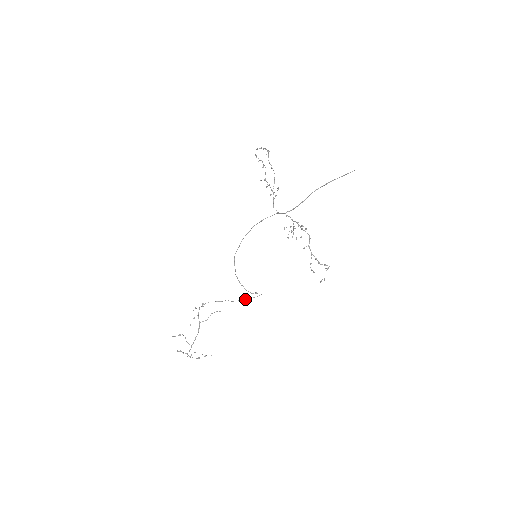
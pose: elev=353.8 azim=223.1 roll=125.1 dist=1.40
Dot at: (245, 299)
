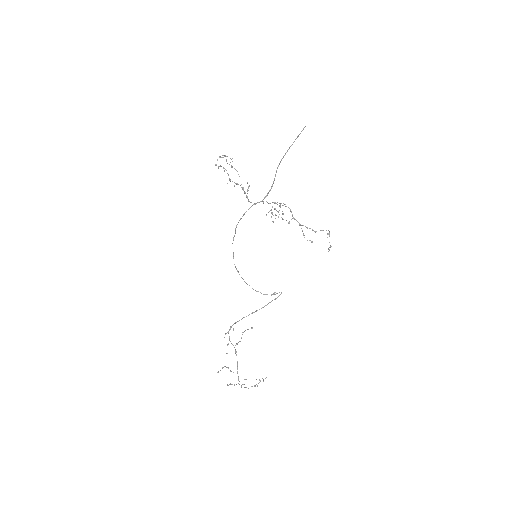
Dot at: (267, 304)
